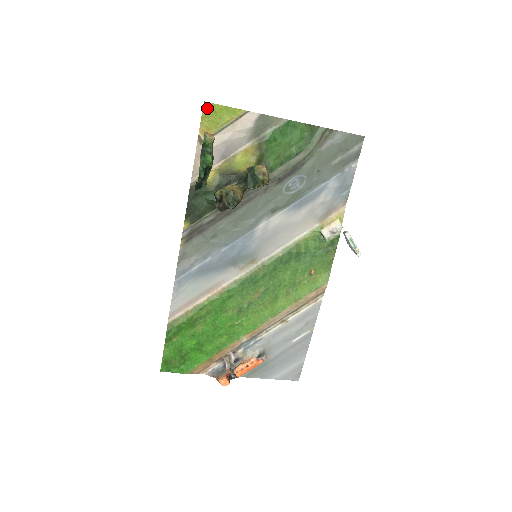
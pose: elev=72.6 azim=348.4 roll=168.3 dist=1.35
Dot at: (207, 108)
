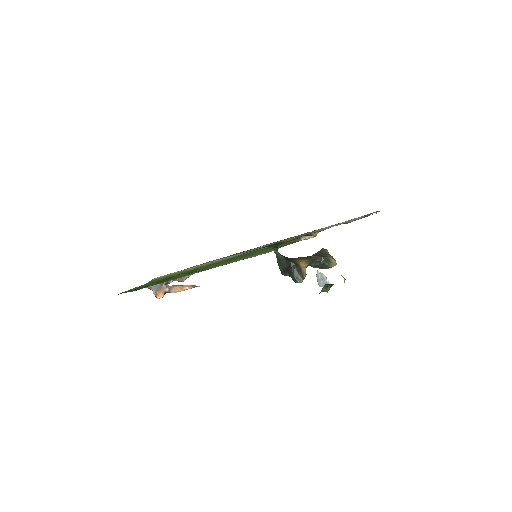
Dot at: occluded
